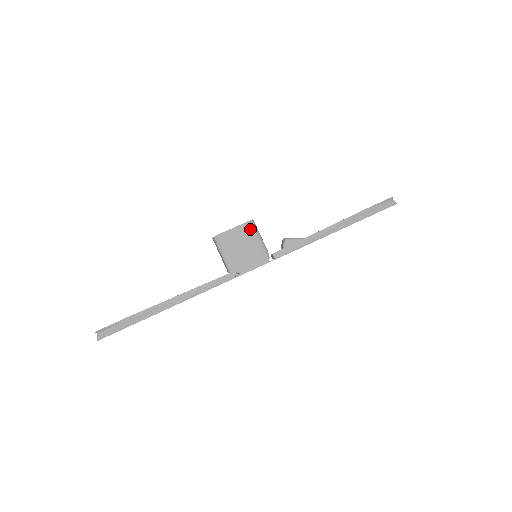
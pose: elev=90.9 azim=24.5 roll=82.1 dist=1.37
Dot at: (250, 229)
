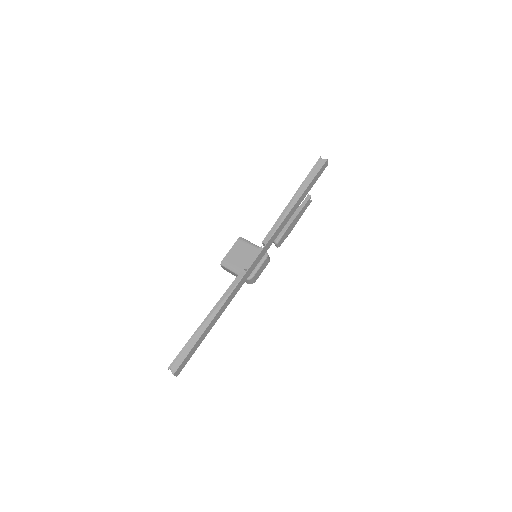
Dot at: (242, 243)
